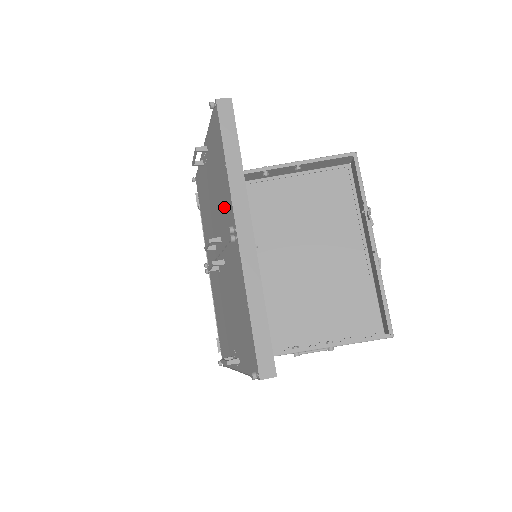
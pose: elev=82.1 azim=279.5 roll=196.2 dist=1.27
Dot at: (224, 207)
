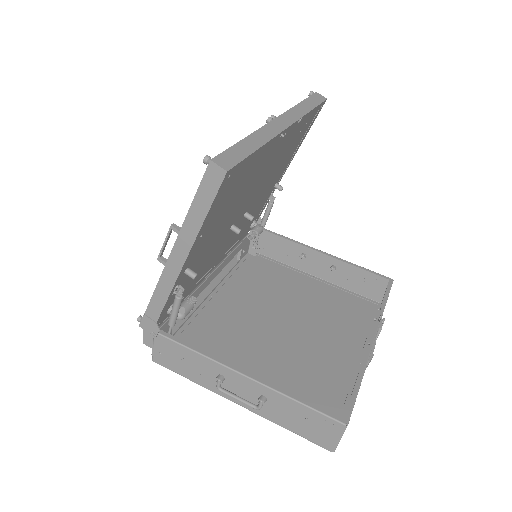
Dot at: occluded
